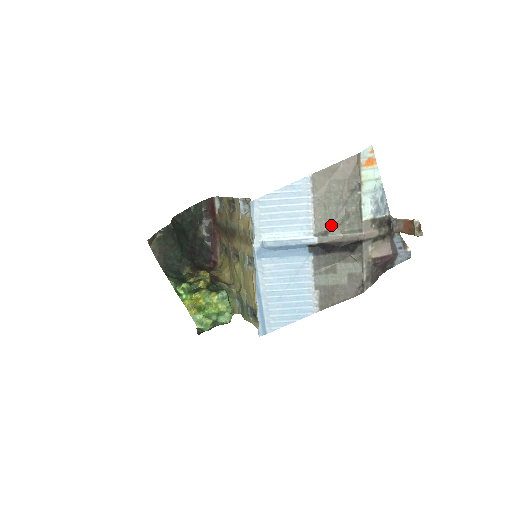
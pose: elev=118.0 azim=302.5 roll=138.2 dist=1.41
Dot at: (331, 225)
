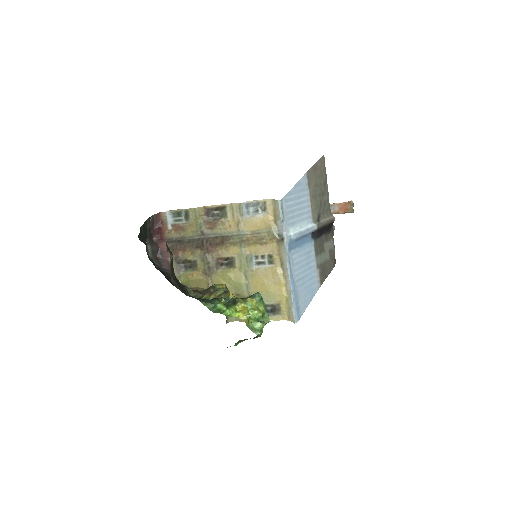
Dot at: (319, 213)
